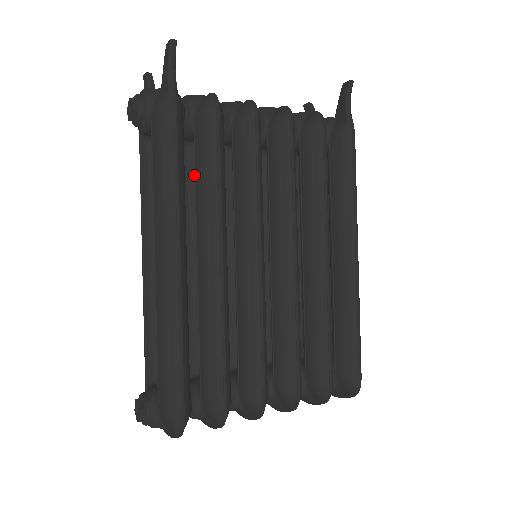
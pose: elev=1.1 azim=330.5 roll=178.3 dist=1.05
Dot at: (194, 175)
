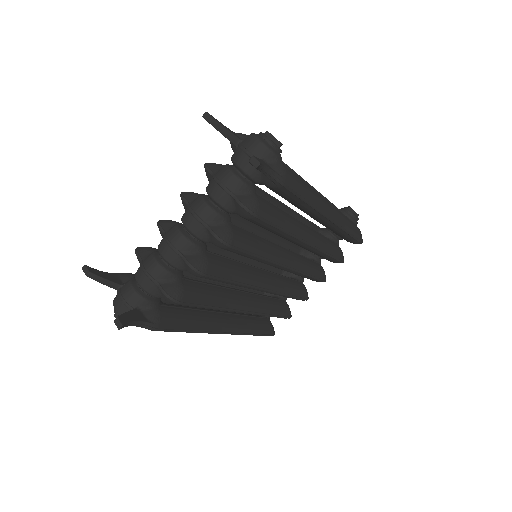
Dot at: occluded
